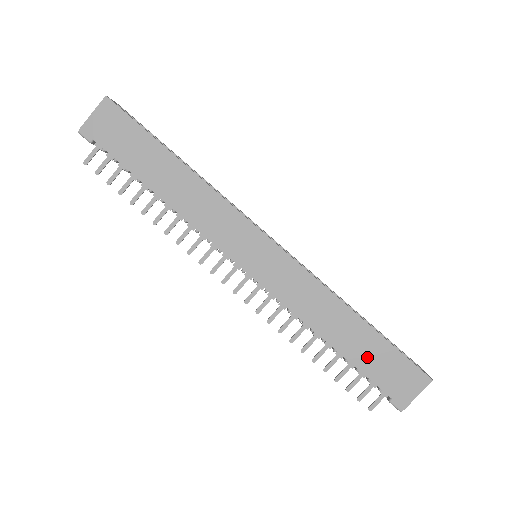
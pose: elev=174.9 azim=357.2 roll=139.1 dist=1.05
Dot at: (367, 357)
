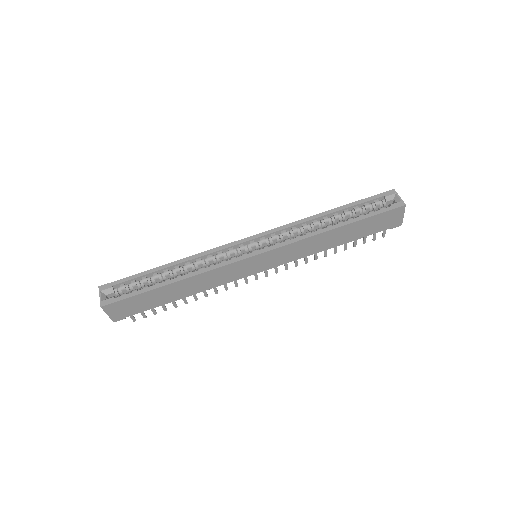
Dot at: (361, 232)
